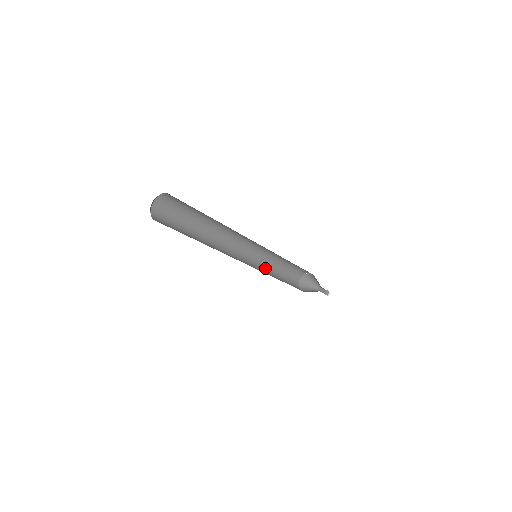
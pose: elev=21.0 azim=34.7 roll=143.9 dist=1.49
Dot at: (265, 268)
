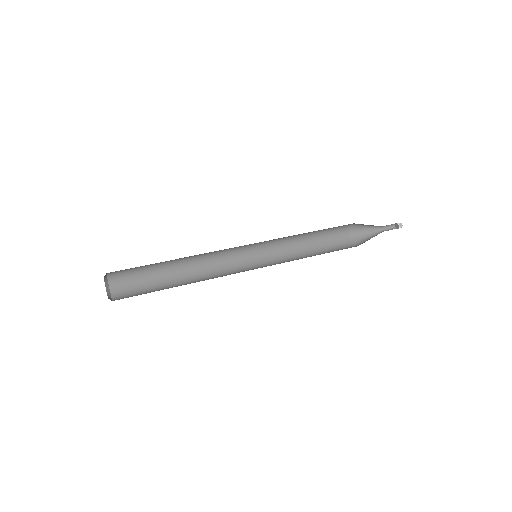
Dot at: occluded
